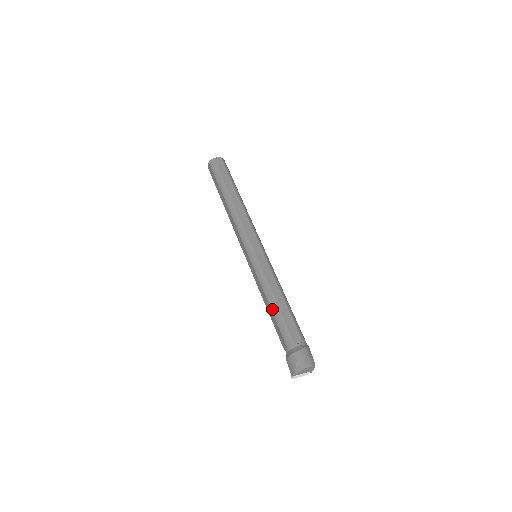
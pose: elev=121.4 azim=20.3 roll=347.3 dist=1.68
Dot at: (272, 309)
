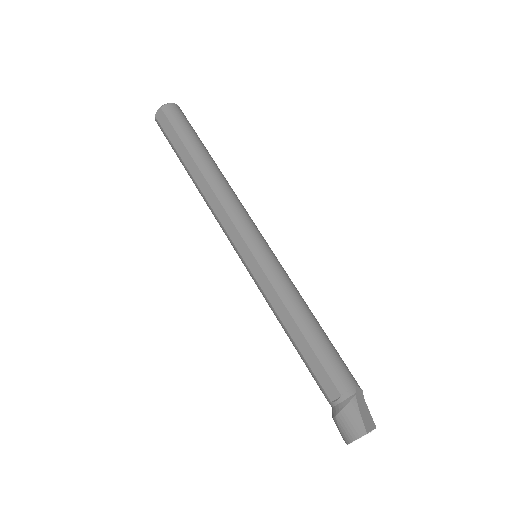
Dot at: occluded
